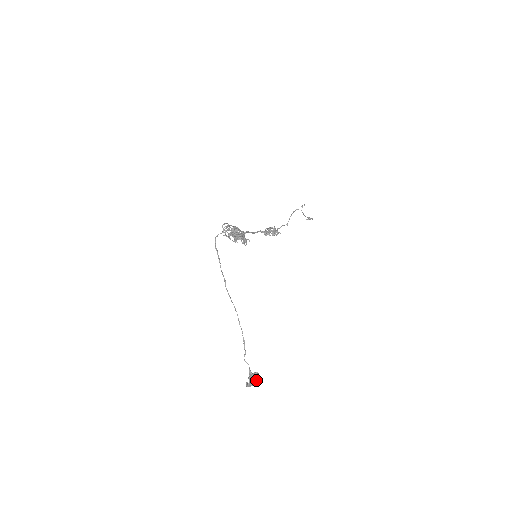
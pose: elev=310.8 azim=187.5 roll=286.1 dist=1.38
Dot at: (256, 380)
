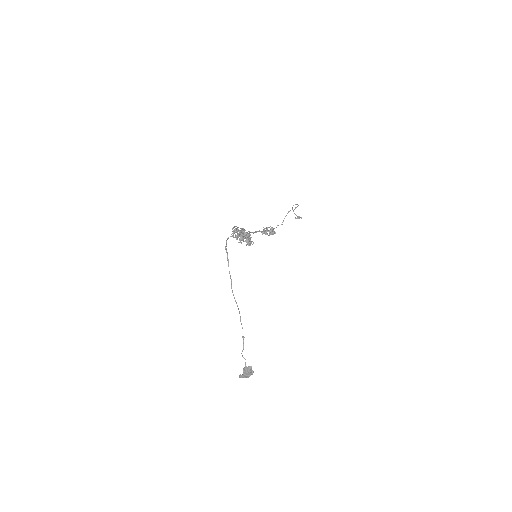
Dot at: (250, 373)
